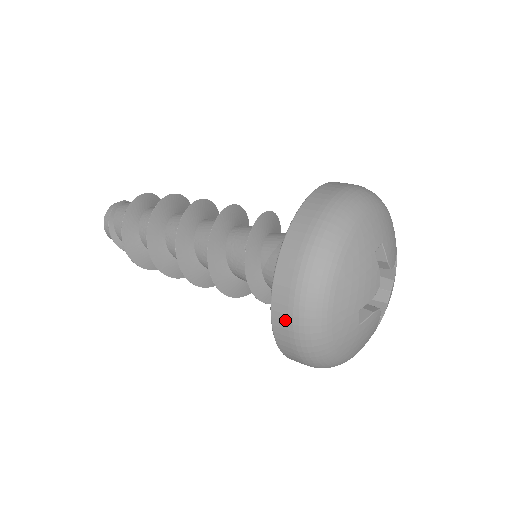
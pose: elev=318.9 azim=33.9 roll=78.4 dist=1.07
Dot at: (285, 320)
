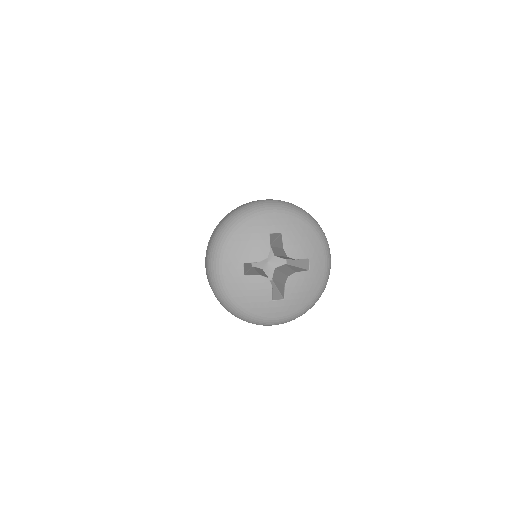
Dot at: (207, 255)
